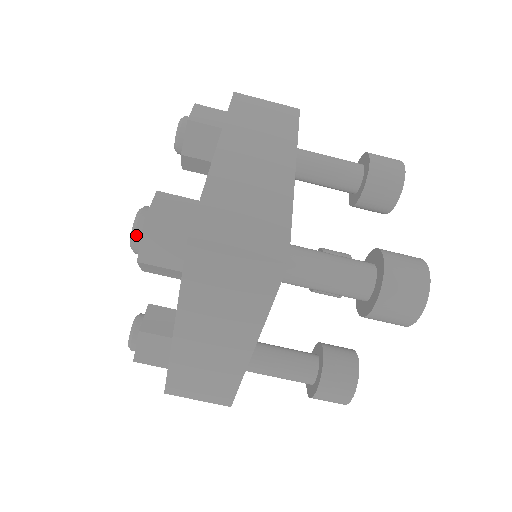
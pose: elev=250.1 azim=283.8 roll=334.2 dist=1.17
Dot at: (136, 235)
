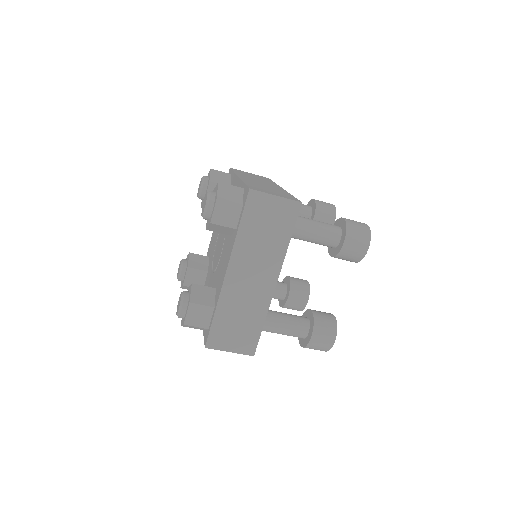
Dot at: occluded
